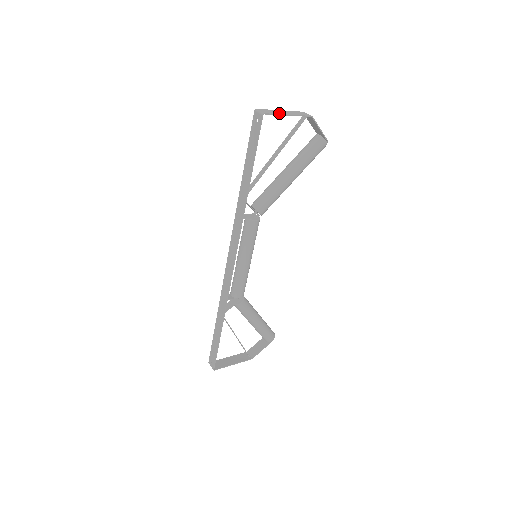
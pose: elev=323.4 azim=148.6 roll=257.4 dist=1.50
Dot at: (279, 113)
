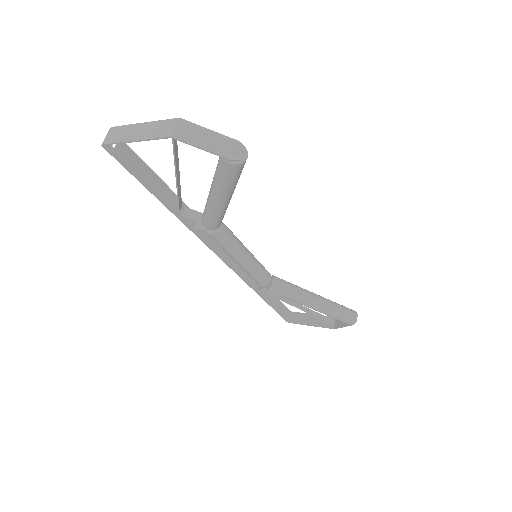
Dot at: (124, 139)
